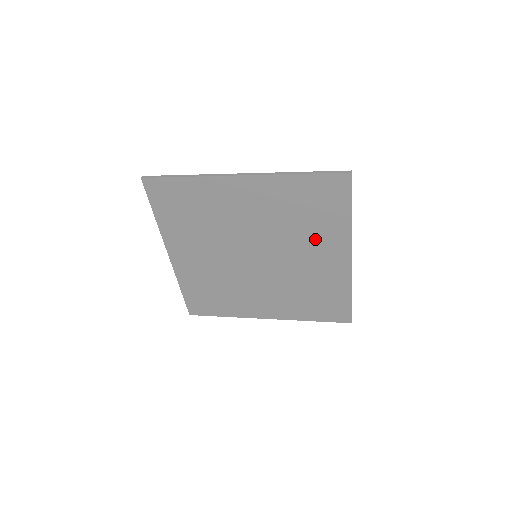
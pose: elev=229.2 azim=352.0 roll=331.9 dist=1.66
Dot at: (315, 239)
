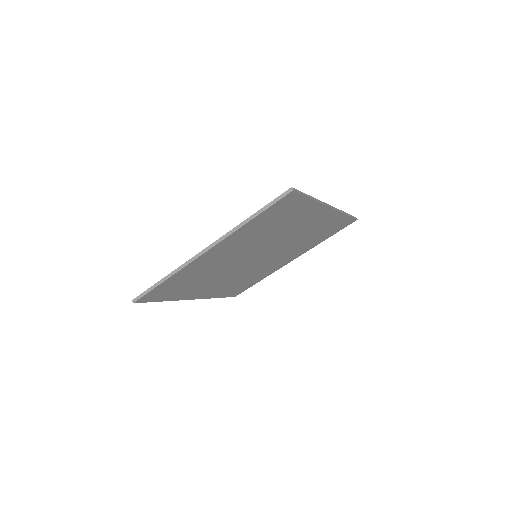
Dot at: (294, 224)
